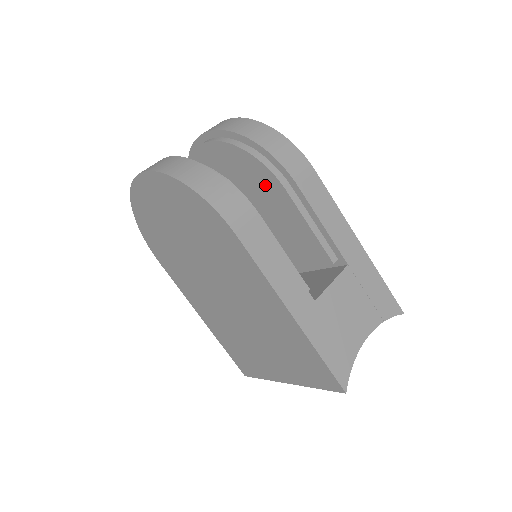
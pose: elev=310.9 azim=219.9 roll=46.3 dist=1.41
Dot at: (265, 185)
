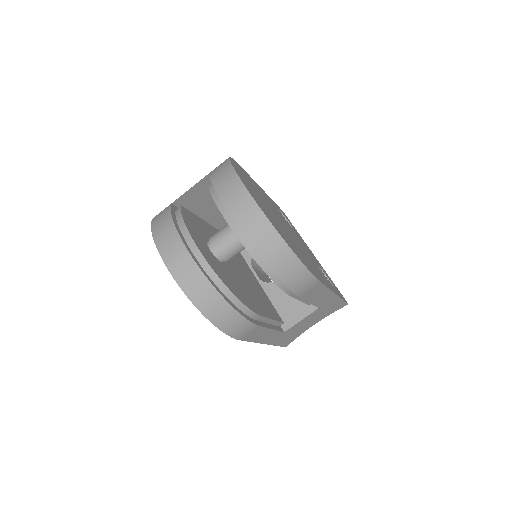
Dot at: occluded
